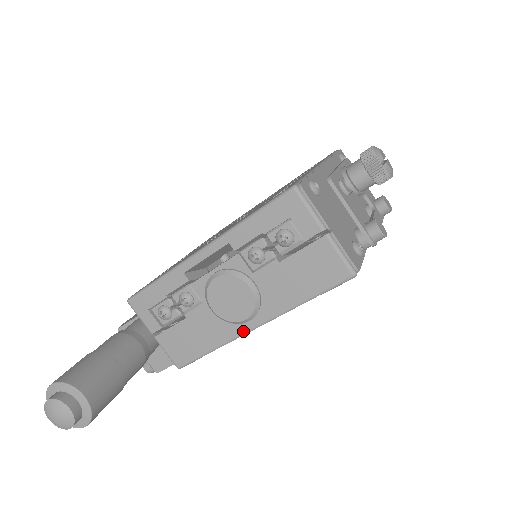
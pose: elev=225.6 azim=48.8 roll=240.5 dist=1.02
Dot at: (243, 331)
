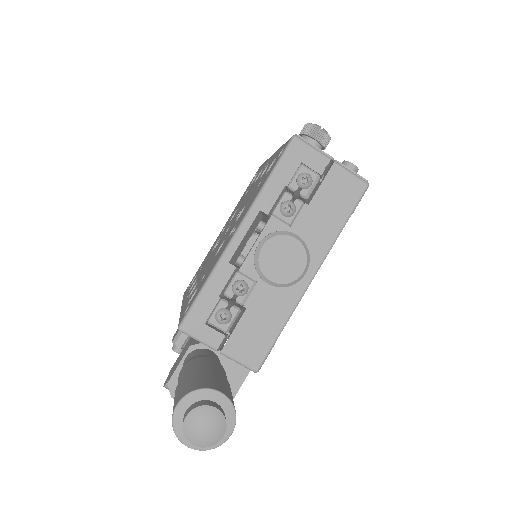
Dot at: (303, 288)
